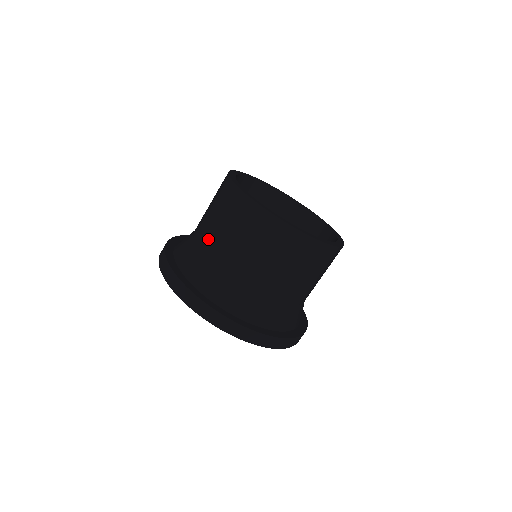
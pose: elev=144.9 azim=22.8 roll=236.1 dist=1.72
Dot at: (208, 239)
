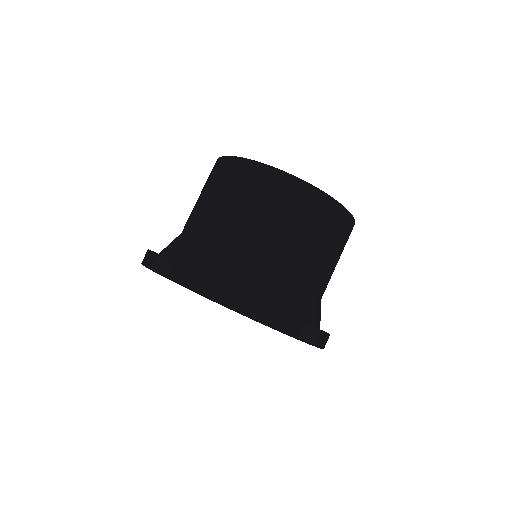
Dot at: (262, 243)
